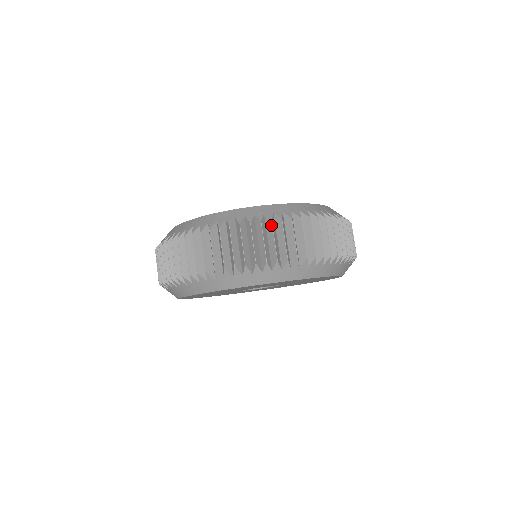
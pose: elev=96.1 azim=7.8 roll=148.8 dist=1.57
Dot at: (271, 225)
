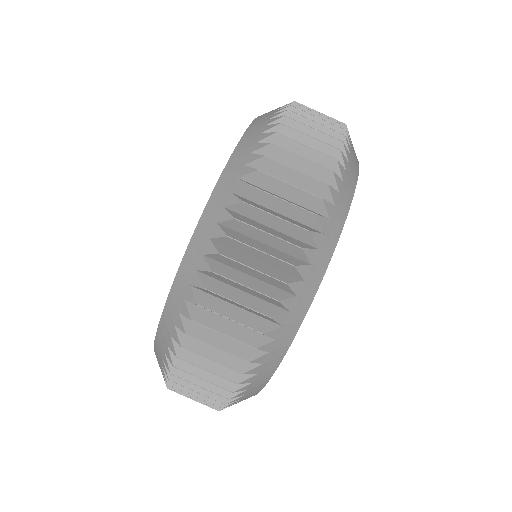
Dot at: (294, 114)
